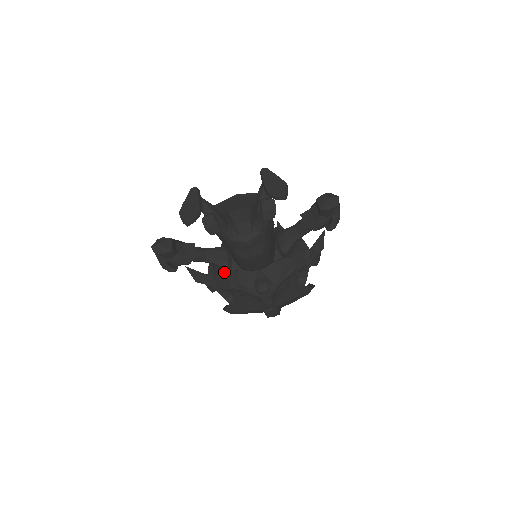
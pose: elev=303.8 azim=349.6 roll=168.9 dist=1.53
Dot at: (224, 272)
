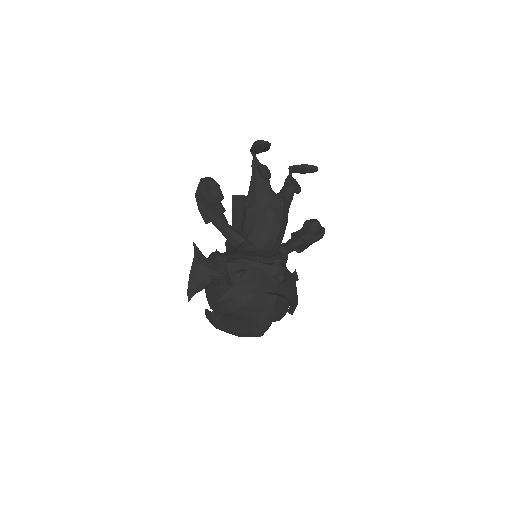
Dot at: (240, 244)
